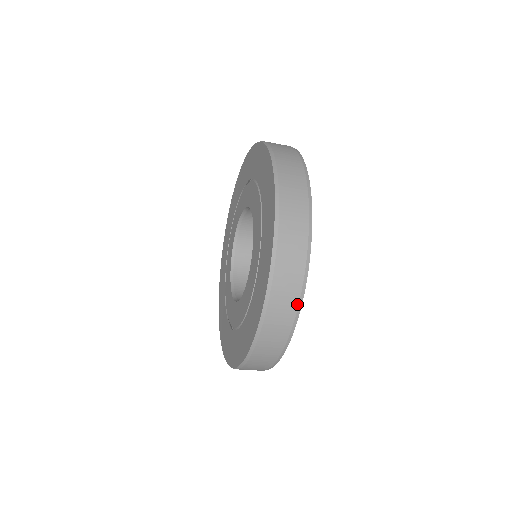
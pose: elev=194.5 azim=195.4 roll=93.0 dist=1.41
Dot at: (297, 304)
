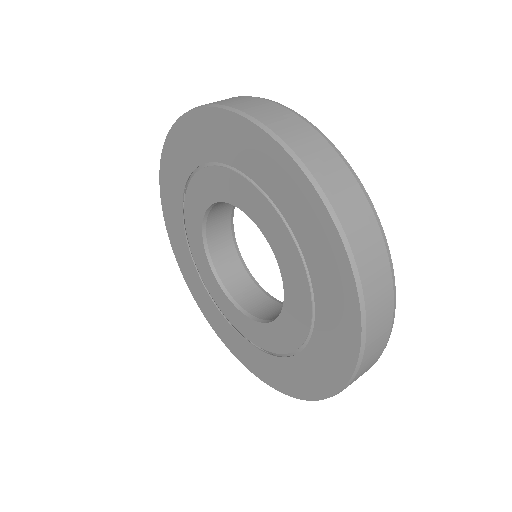
Dot at: occluded
